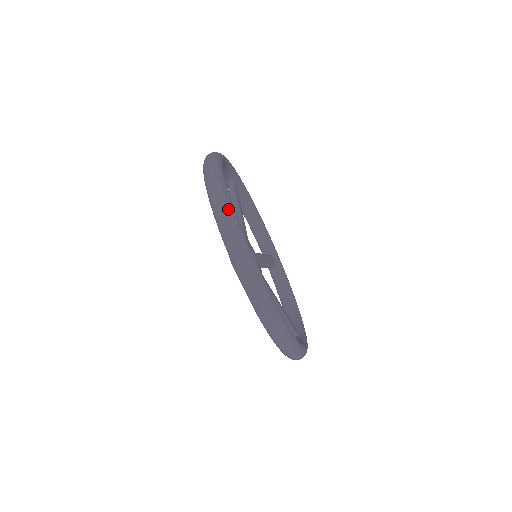
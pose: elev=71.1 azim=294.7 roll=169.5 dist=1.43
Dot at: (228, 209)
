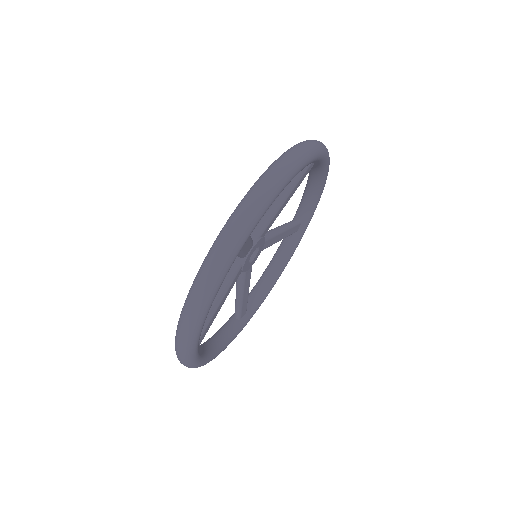
Dot at: (312, 149)
